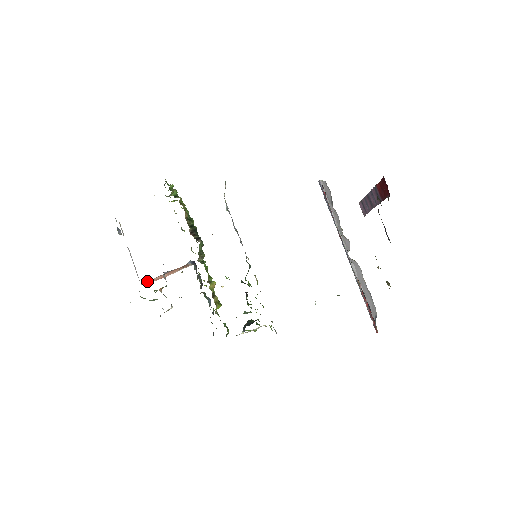
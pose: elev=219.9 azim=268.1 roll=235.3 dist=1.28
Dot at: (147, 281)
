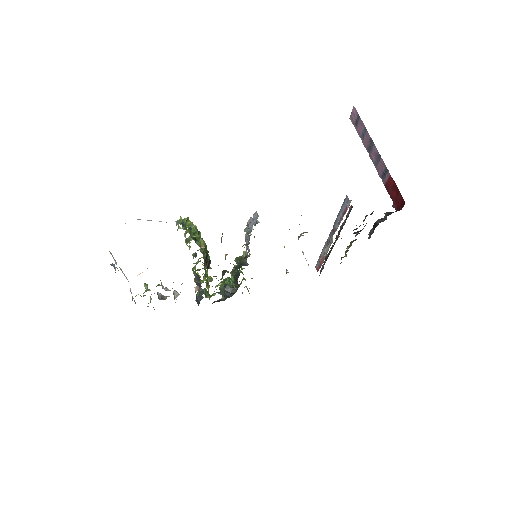
Dot at: occluded
